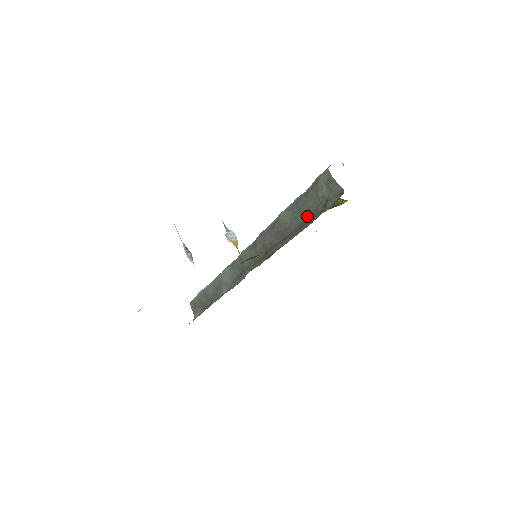
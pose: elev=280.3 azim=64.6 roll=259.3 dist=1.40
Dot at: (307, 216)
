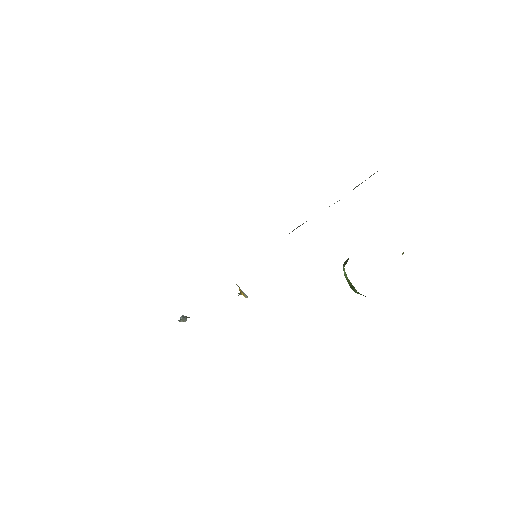
Dot at: occluded
